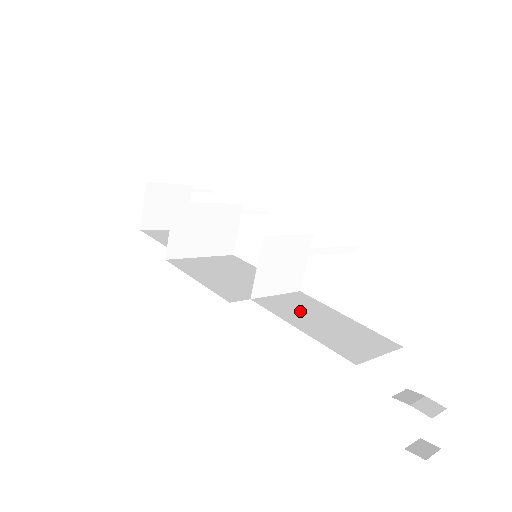
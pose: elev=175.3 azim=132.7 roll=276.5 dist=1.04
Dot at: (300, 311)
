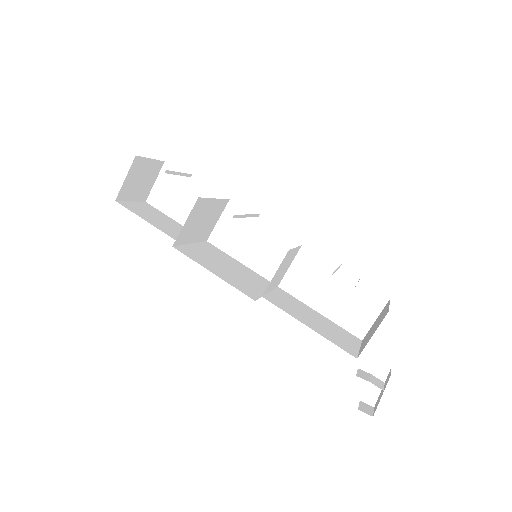
Dot at: (295, 309)
